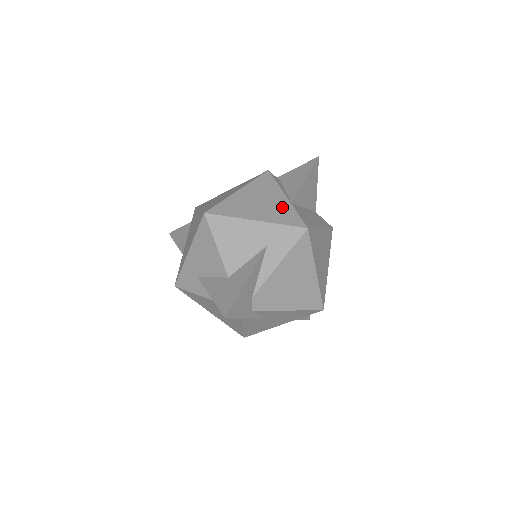
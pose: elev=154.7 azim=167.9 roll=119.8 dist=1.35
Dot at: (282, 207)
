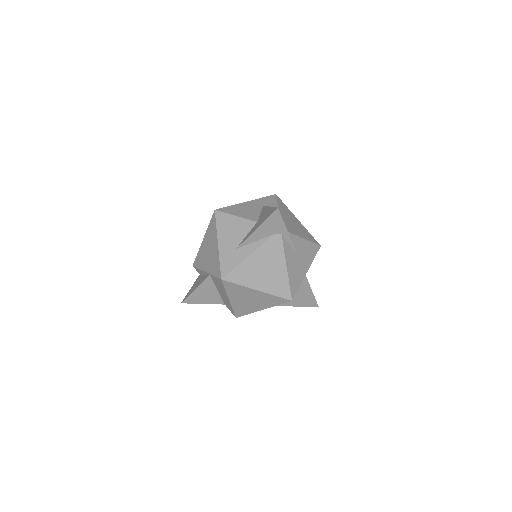
Dot at: occluded
